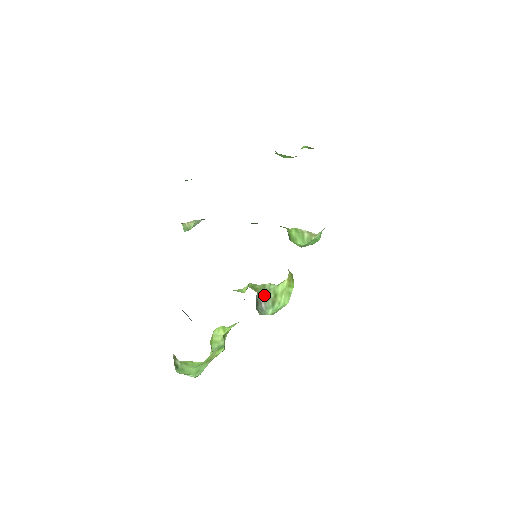
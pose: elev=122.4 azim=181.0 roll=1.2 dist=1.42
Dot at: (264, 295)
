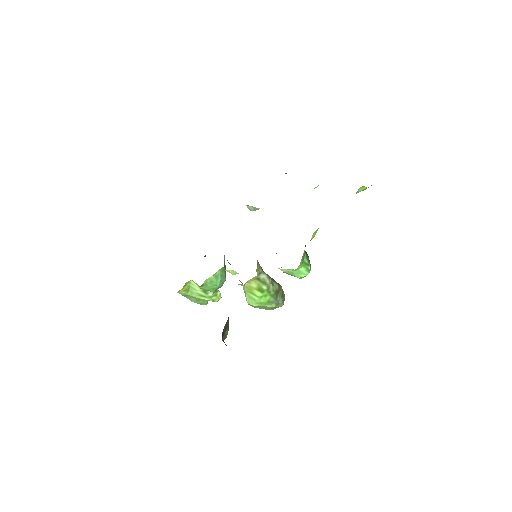
Dot at: occluded
